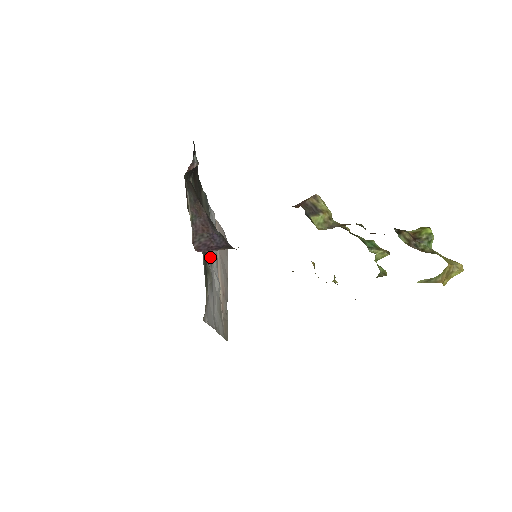
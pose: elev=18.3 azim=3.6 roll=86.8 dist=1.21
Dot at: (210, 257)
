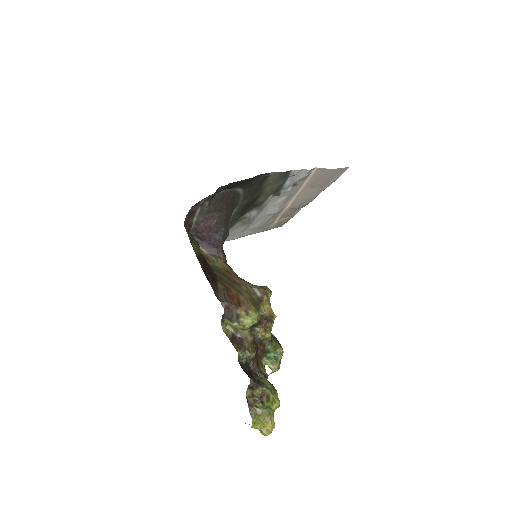
Dot at: (262, 205)
